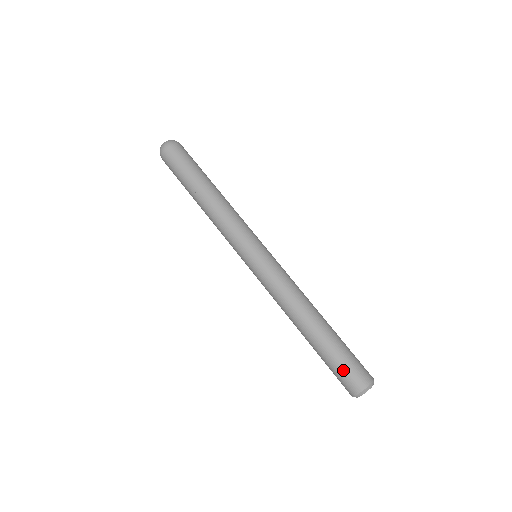
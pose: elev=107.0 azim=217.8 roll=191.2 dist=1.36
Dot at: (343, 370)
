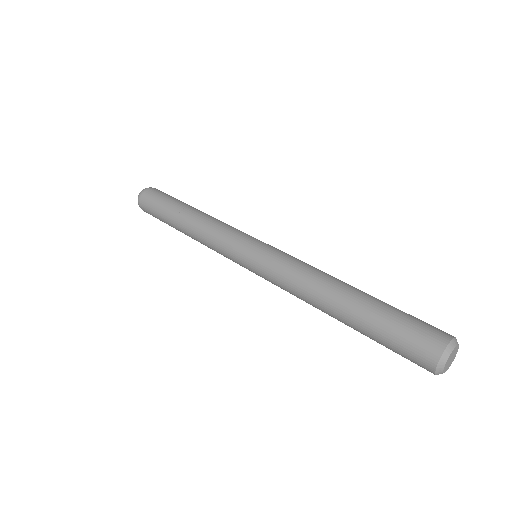
Dot at: (400, 343)
